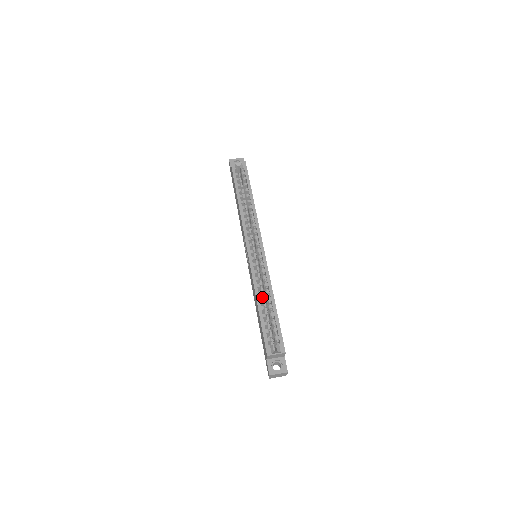
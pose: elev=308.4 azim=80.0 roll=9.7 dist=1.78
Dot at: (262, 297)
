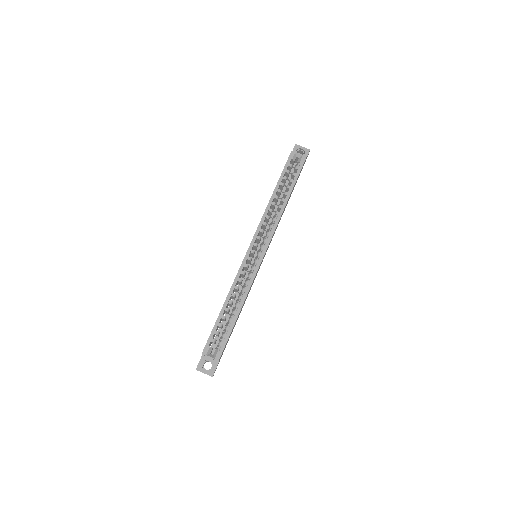
Dot at: (236, 297)
